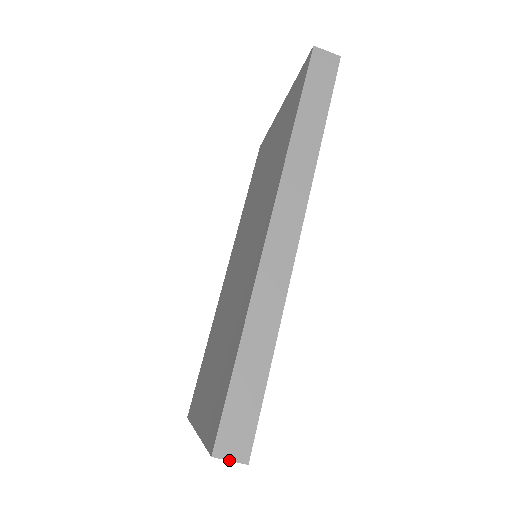
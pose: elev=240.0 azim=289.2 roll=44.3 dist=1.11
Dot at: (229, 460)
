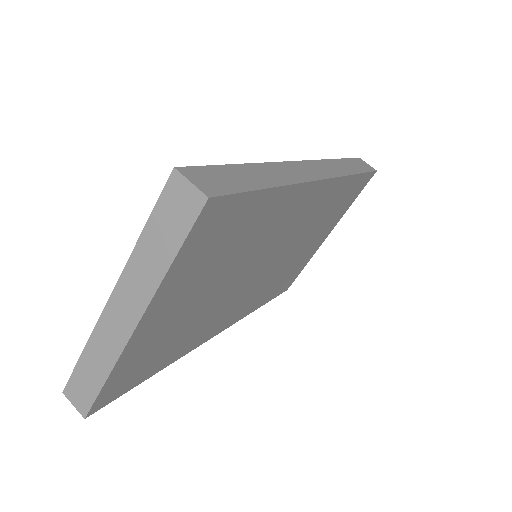
Dot at: (191, 181)
